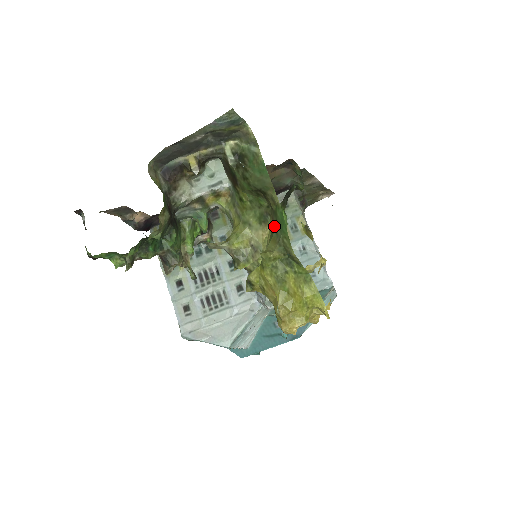
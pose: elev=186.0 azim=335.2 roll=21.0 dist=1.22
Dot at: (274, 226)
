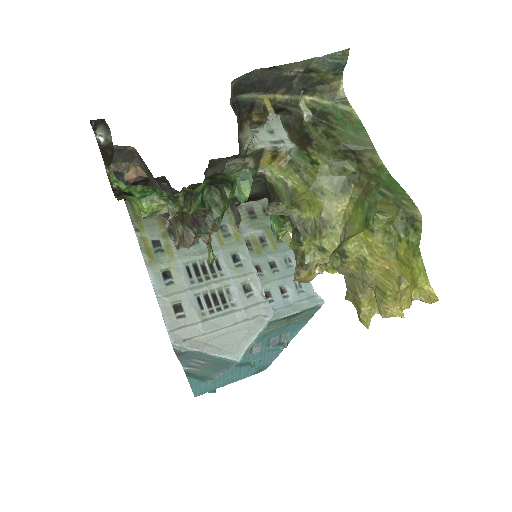
Dot at: (374, 190)
